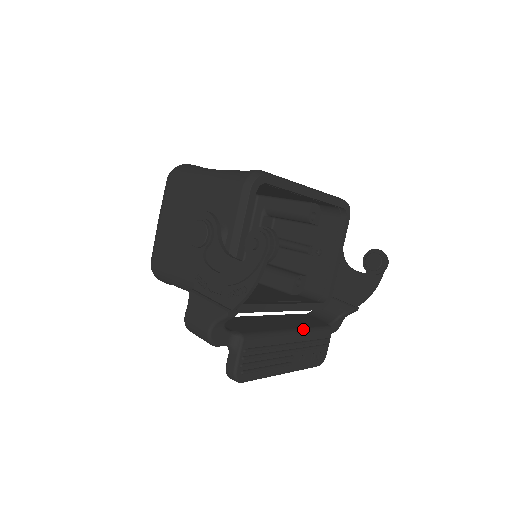
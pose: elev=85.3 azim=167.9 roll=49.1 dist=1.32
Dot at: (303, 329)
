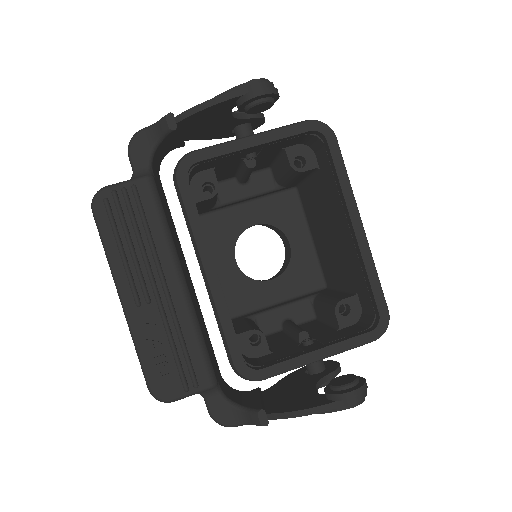
Dot at: (193, 307)
